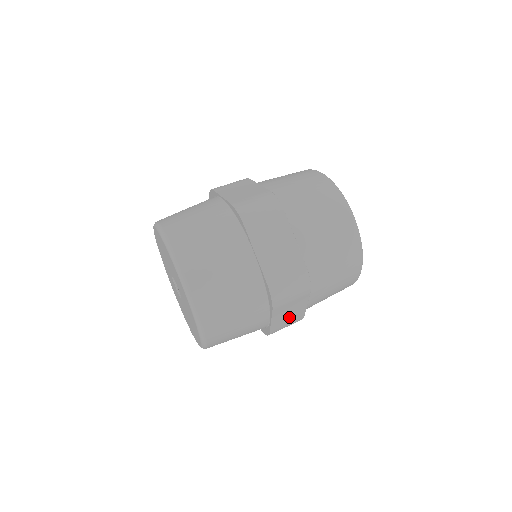
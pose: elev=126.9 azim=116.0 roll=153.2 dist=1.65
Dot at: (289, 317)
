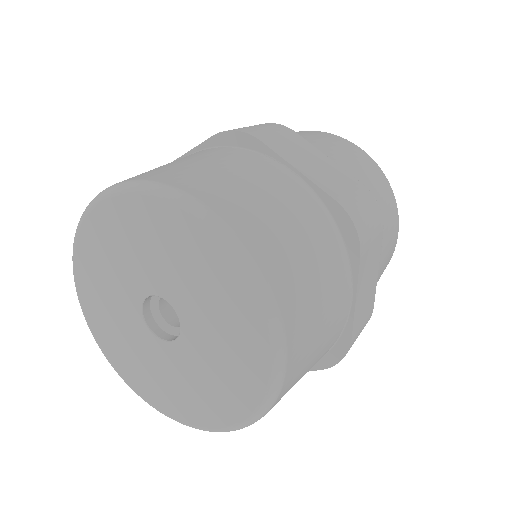
Dot at: (366, 298)
